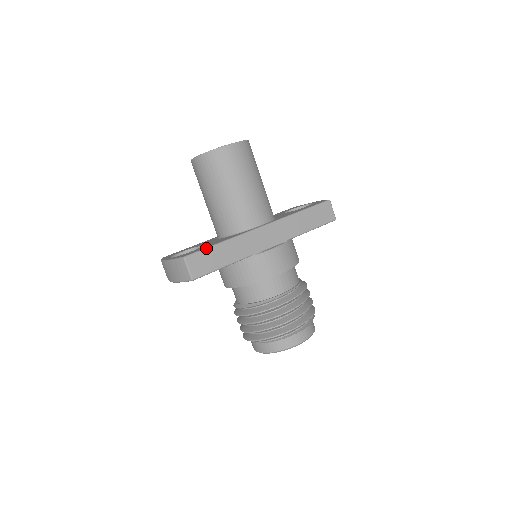
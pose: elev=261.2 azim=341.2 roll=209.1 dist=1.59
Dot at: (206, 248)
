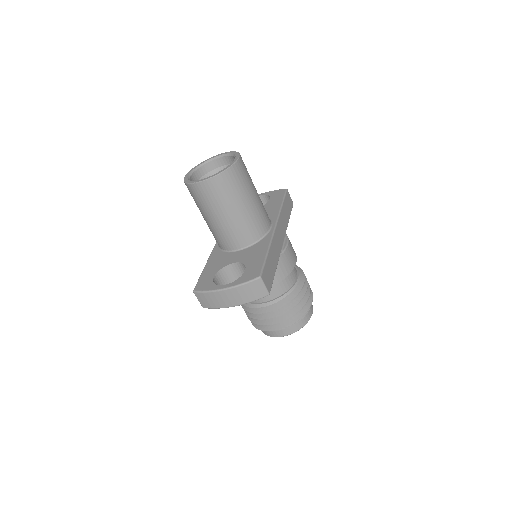
Dot at: (265, 262)
